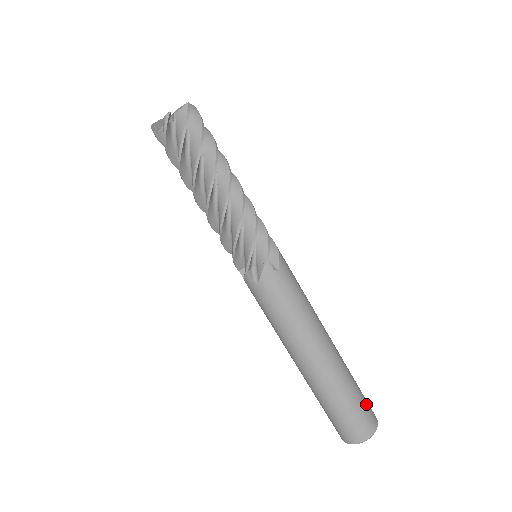
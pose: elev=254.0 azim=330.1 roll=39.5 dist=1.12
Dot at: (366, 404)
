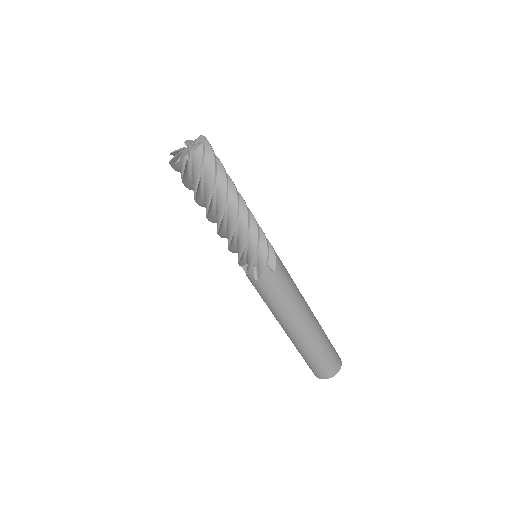
Dot at: (334, 353)
